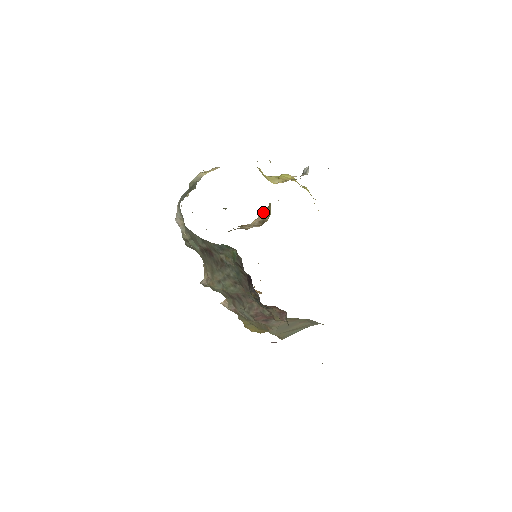
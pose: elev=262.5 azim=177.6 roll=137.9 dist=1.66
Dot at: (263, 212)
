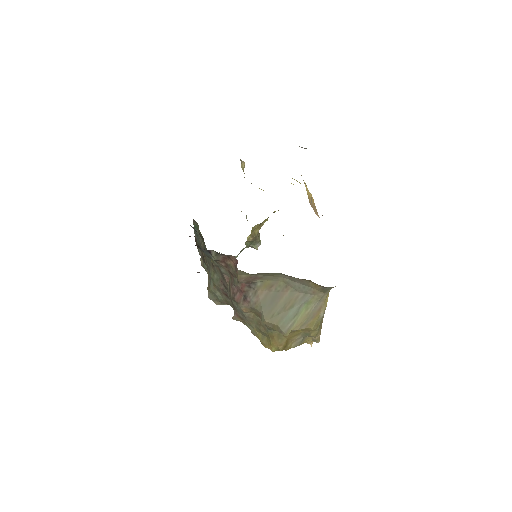
Dot at: occluded
